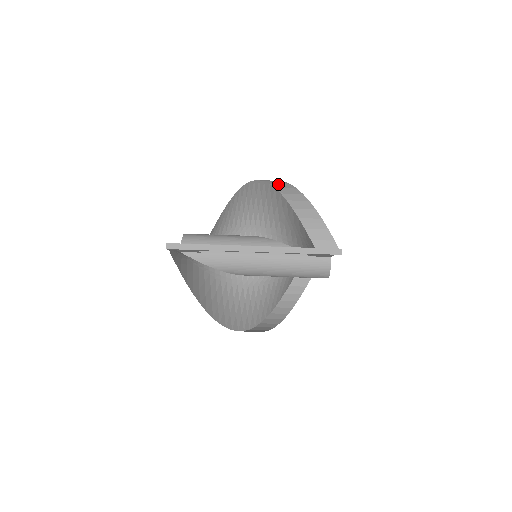
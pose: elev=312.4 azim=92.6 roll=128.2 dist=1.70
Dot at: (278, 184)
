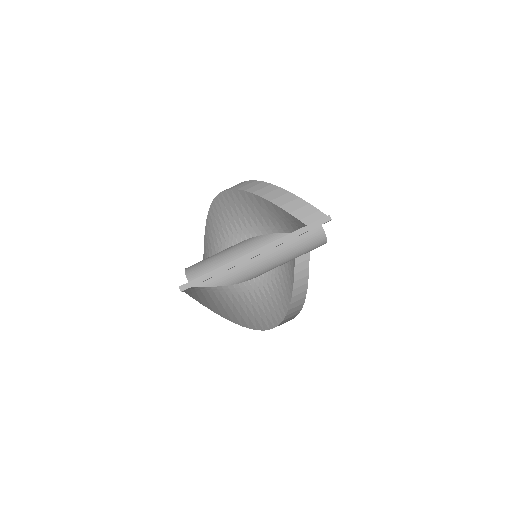
Dot at: (245, 186)
